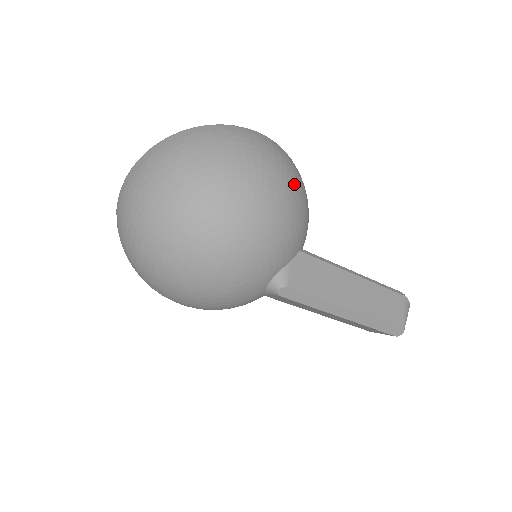
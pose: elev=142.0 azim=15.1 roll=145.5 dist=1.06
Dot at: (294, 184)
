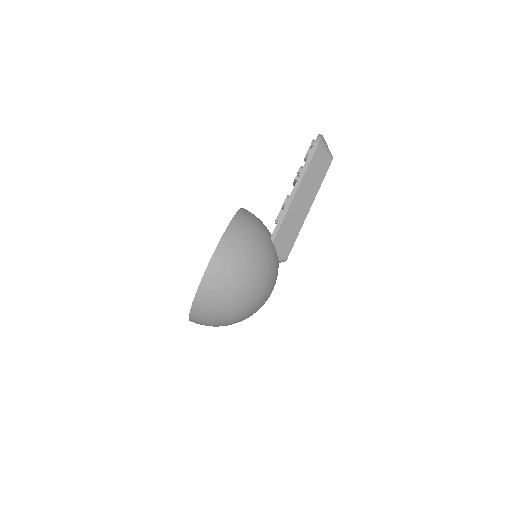
Dot at: (249, 256)
